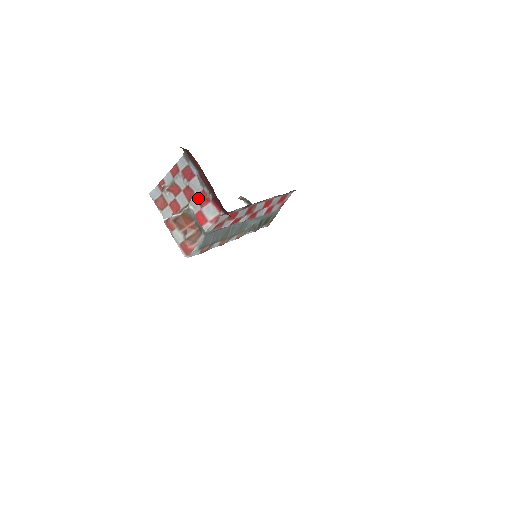
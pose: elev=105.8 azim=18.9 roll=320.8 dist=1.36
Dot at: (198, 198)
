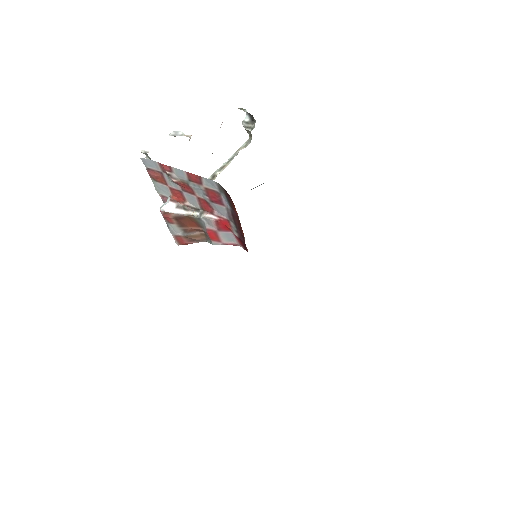
Dot at: (218, 222)
